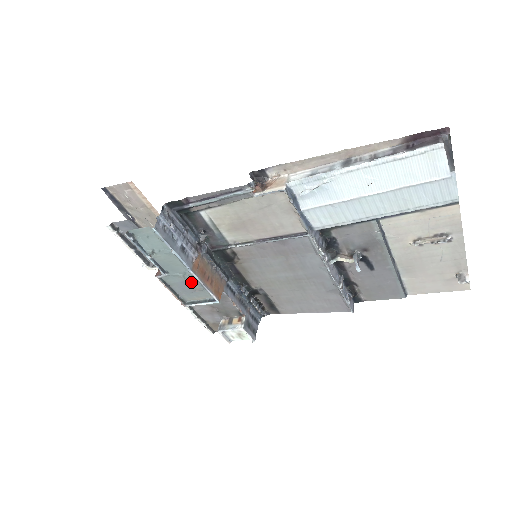
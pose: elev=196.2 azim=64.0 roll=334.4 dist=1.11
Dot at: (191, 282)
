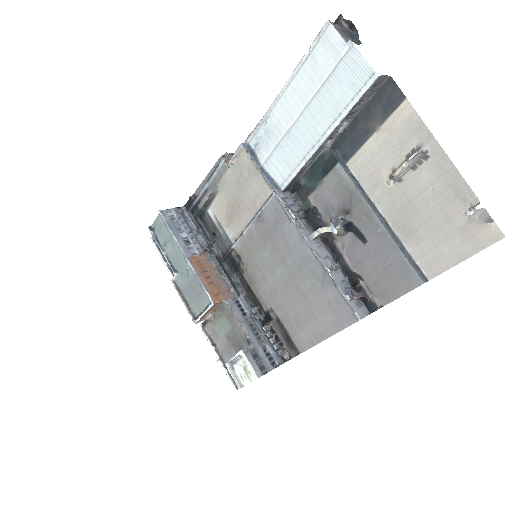
Dot at: (193, 281)
